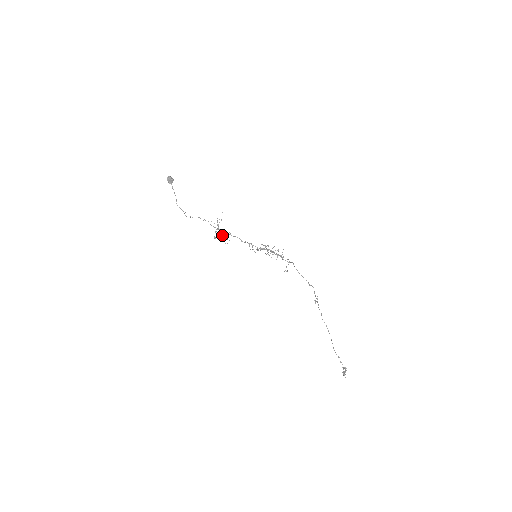
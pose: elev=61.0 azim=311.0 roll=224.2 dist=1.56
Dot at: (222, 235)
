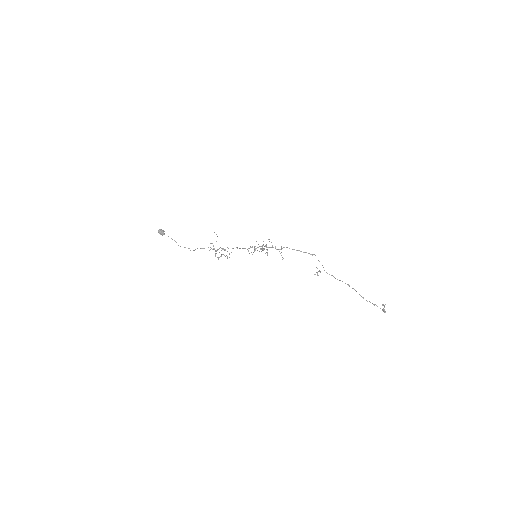
Dot at: occluded
